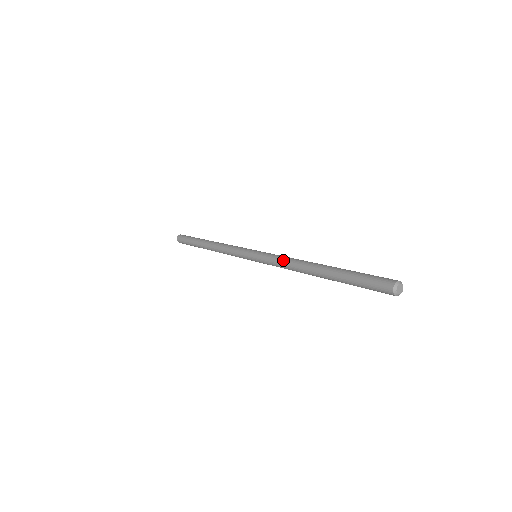
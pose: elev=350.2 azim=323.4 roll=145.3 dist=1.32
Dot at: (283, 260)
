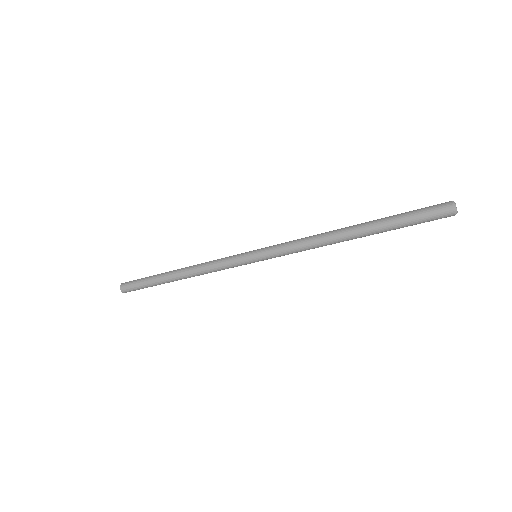
Dot at: occluded
